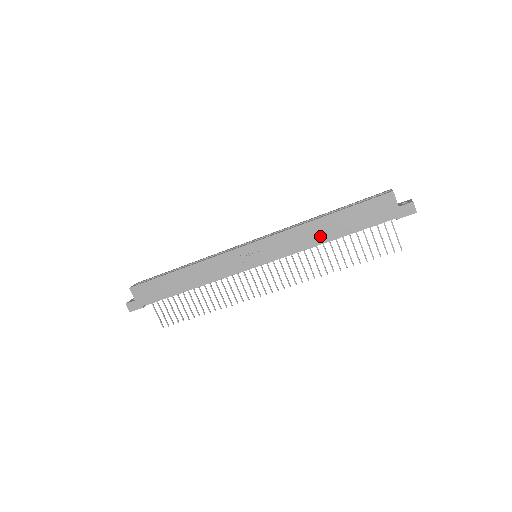
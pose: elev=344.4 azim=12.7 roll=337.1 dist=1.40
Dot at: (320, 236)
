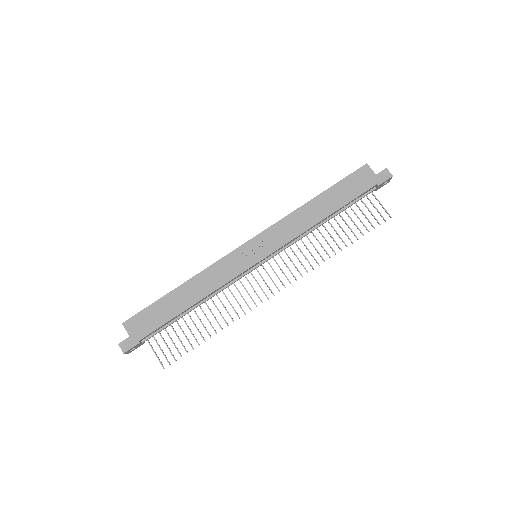
Dot at: (314, 217)
